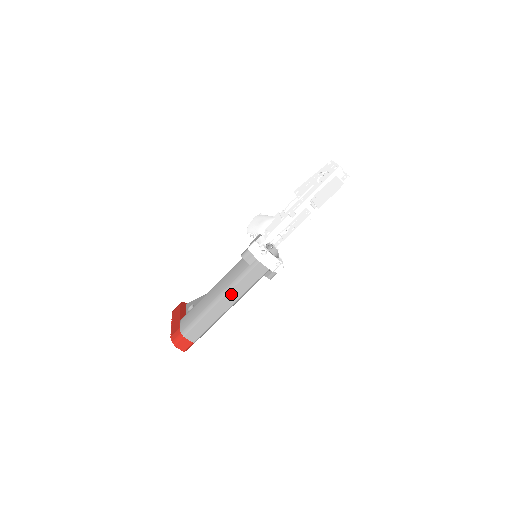
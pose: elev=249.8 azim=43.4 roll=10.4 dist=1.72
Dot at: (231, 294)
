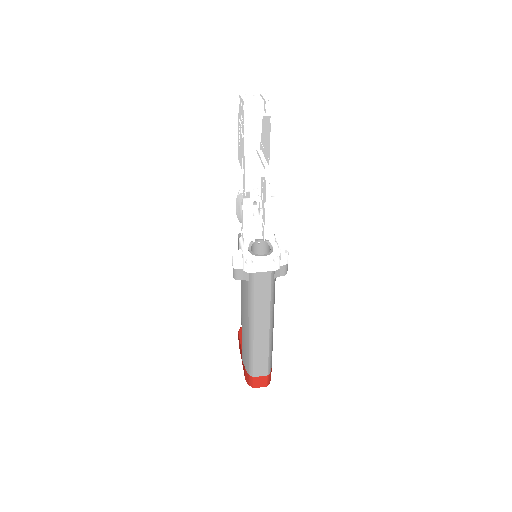
Dot at: (258, 318)
